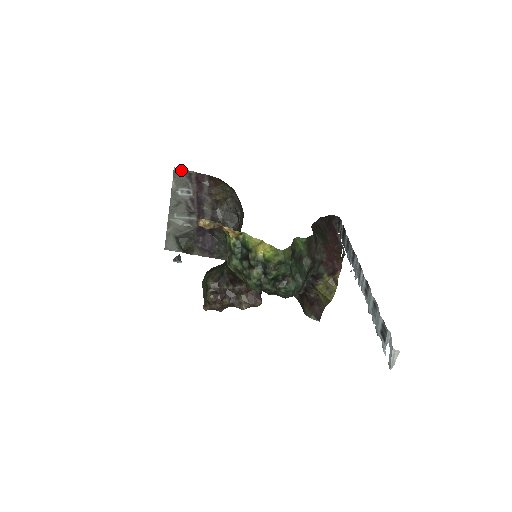
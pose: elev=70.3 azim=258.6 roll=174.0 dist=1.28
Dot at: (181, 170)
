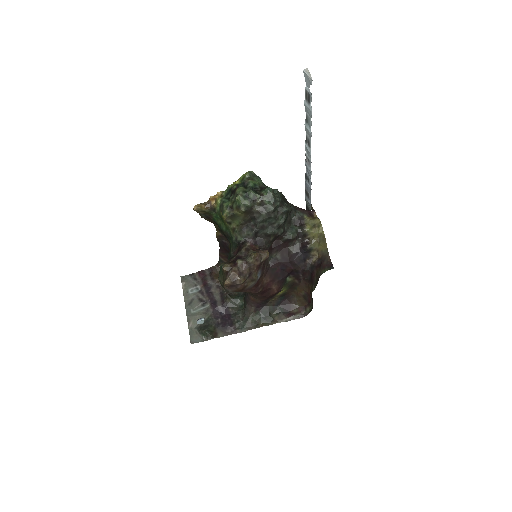
Dot at: (186, 276)
